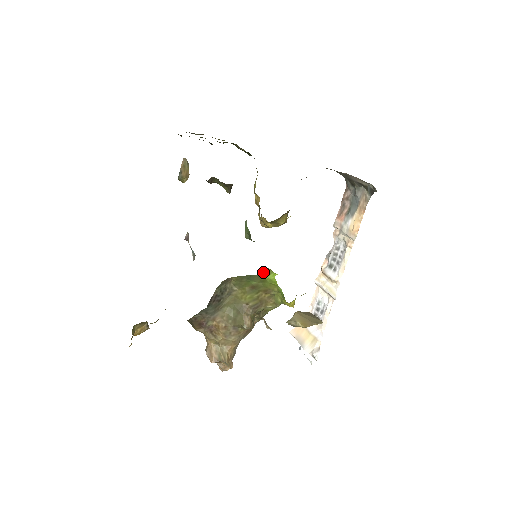
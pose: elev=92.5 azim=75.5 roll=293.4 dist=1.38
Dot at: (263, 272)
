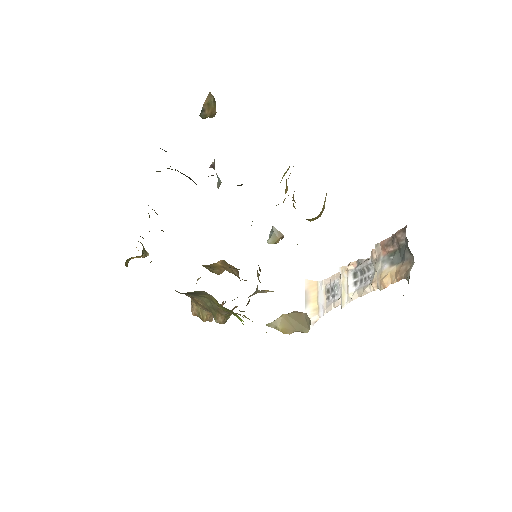
Dot at: occluded
